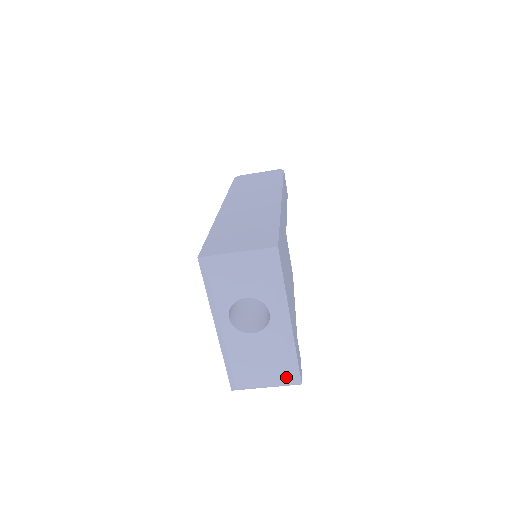
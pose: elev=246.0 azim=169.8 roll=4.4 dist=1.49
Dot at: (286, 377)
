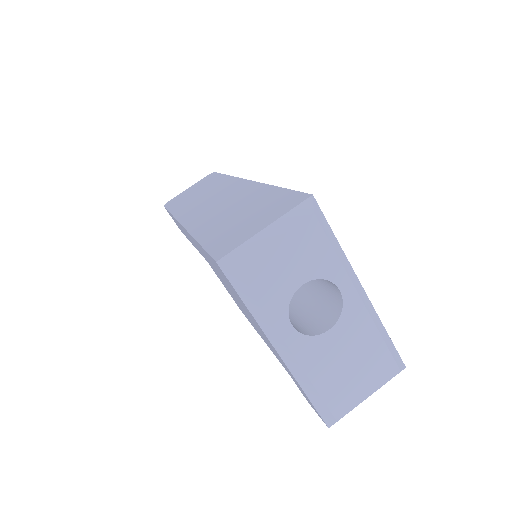
Dot at: (389, 367)
